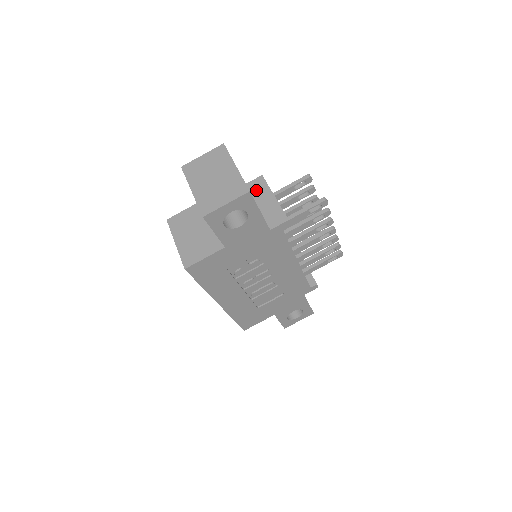
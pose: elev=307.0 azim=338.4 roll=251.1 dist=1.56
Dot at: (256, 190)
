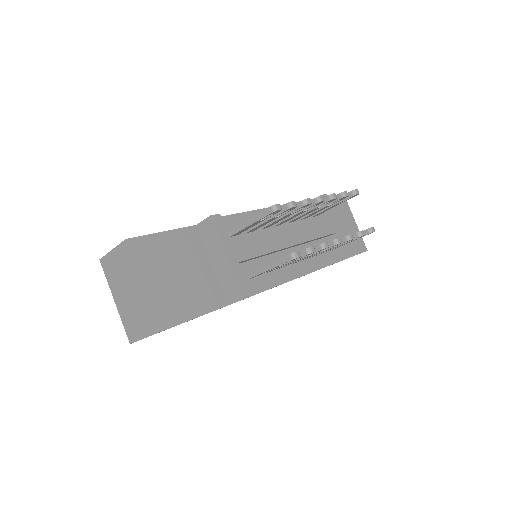
Dot at: (207, 239)
